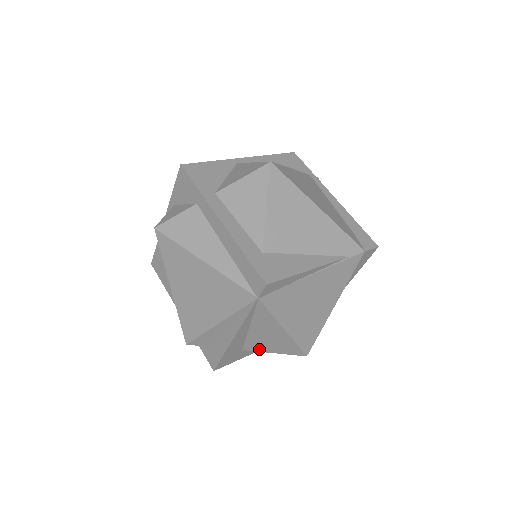
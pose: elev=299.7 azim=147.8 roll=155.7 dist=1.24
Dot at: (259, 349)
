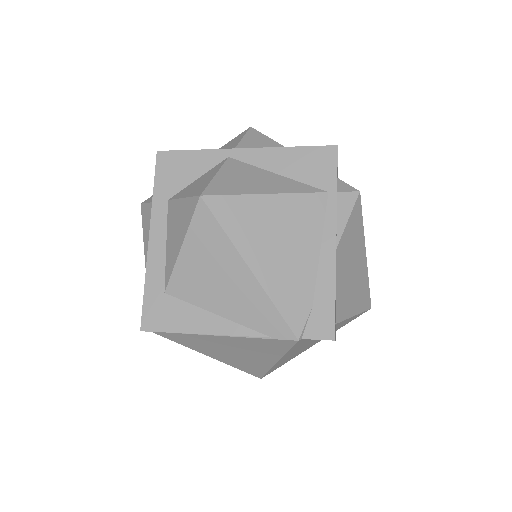
Dot at: occluded
